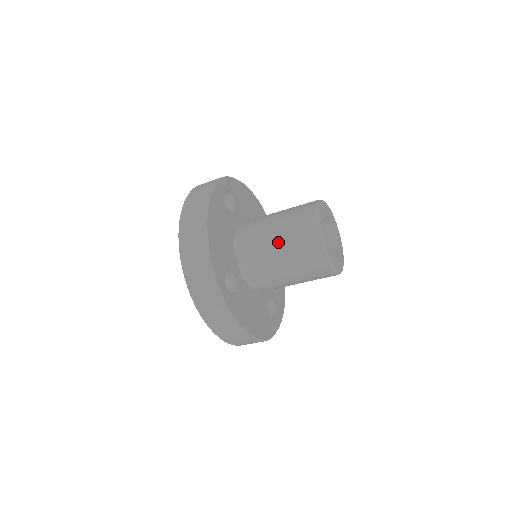
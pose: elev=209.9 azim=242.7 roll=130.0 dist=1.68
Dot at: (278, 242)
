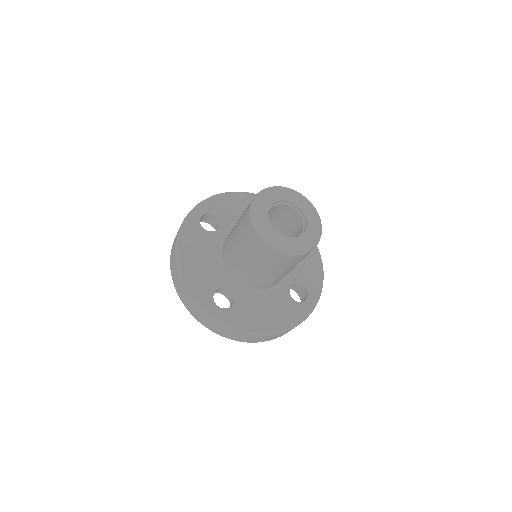
Dot at: (240, 249)
